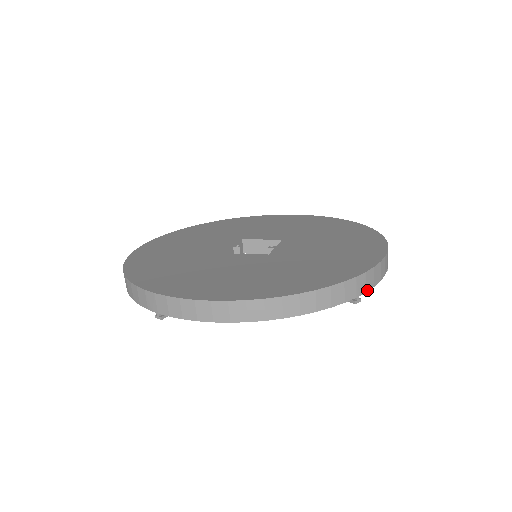
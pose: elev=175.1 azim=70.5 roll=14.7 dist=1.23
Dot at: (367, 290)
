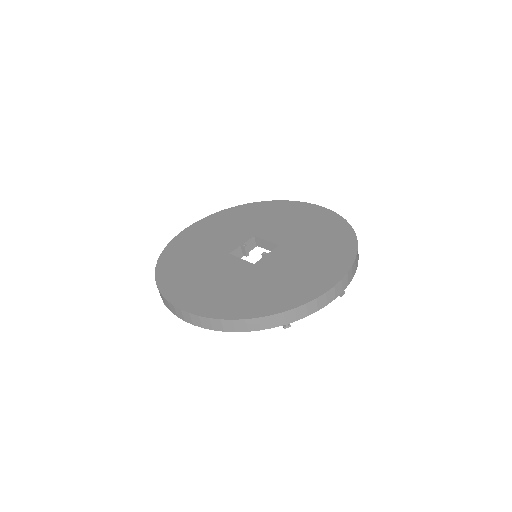
Dot at: (298, 319)
